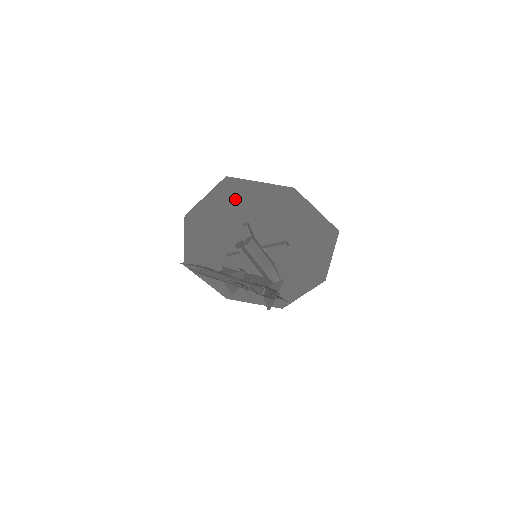
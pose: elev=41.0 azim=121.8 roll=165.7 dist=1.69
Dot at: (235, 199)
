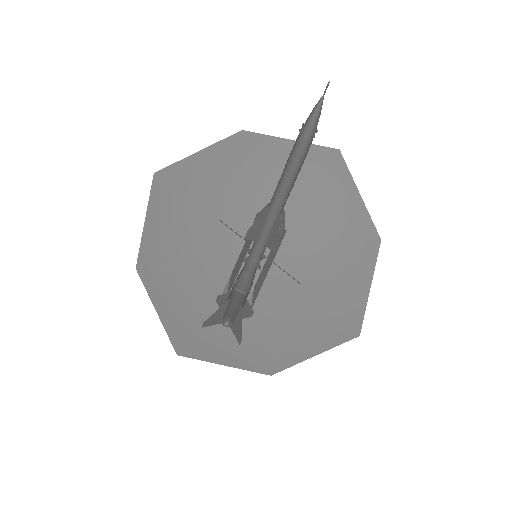
Dot at: (314, 180)
